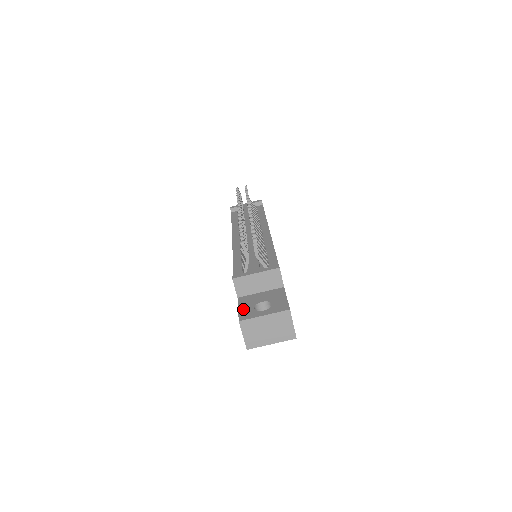
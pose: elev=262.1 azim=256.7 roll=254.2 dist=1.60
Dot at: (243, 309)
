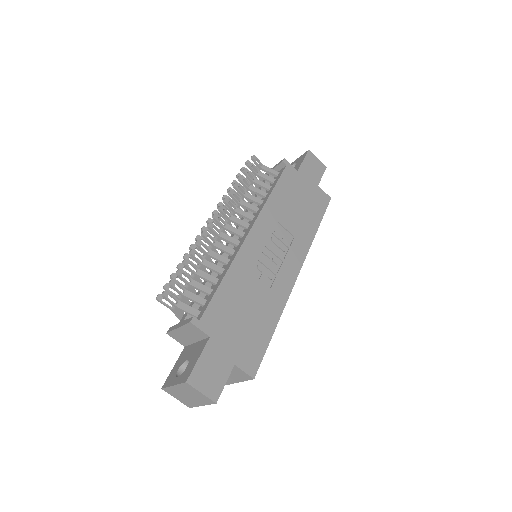
Dot at: (173, 369)
